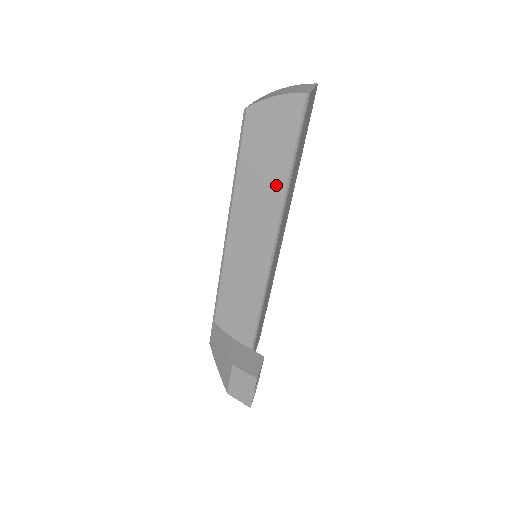
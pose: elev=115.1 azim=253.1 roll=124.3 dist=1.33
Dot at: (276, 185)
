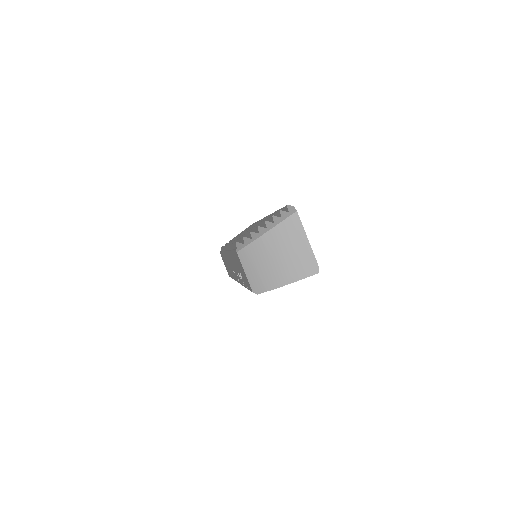
Dot at: occluded
